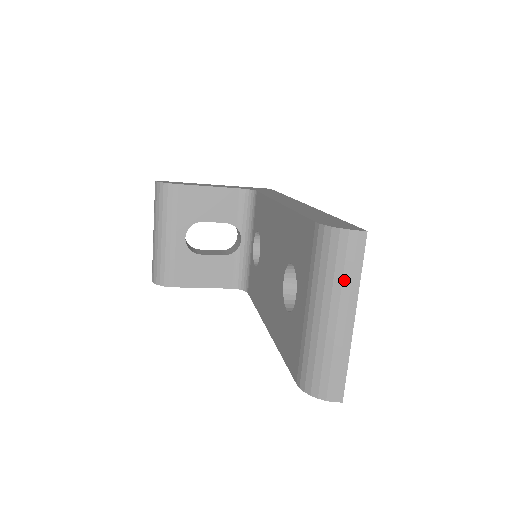
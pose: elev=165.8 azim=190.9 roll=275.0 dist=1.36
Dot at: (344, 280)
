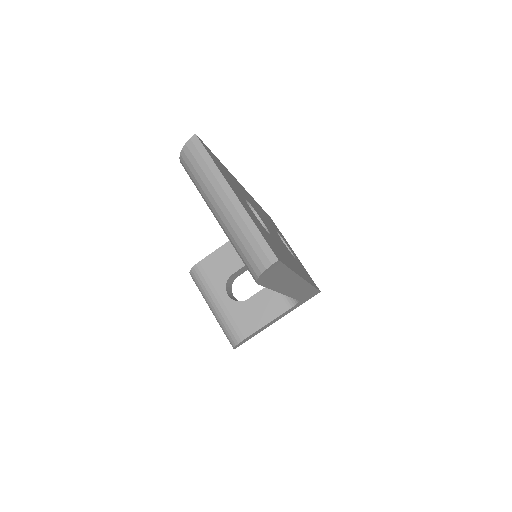
Dot at: (207, 175)
